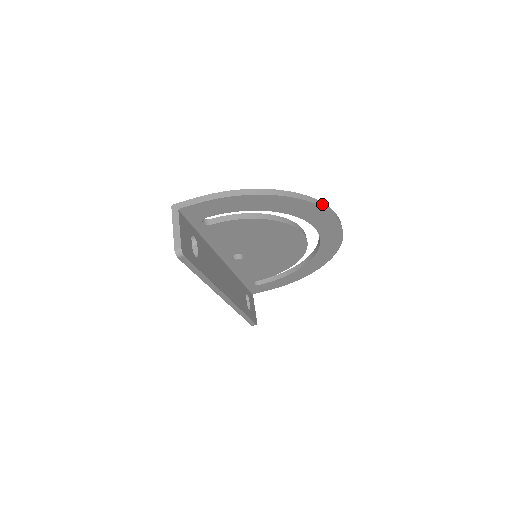
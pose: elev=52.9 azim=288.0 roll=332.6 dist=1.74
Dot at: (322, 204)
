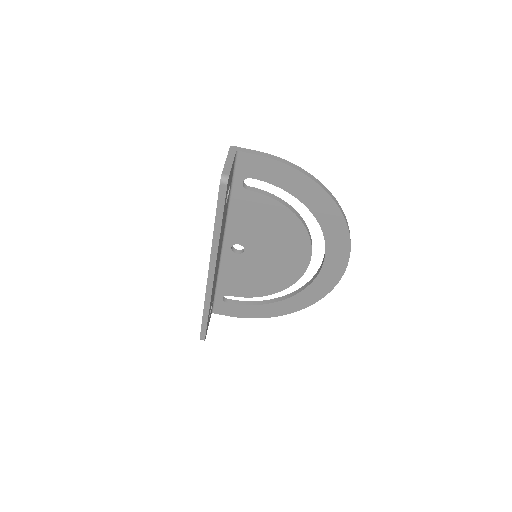
Dot at: occluded
